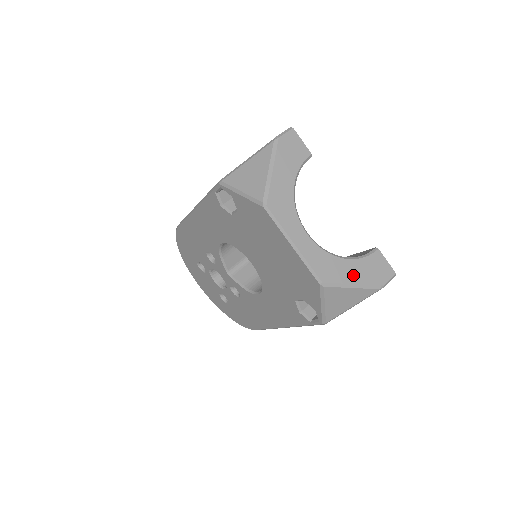
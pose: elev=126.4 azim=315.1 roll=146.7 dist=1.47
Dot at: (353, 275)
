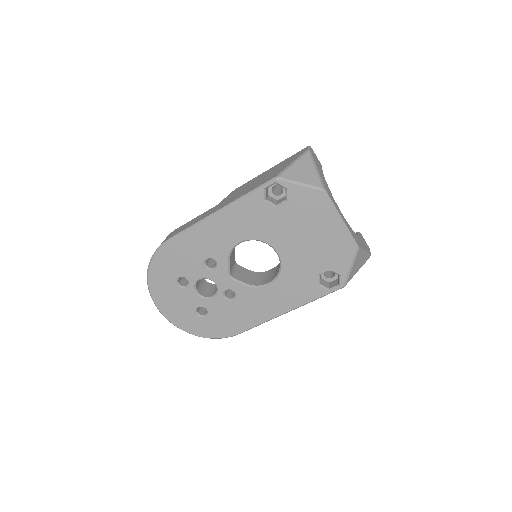
Dot at: (362, 245)
